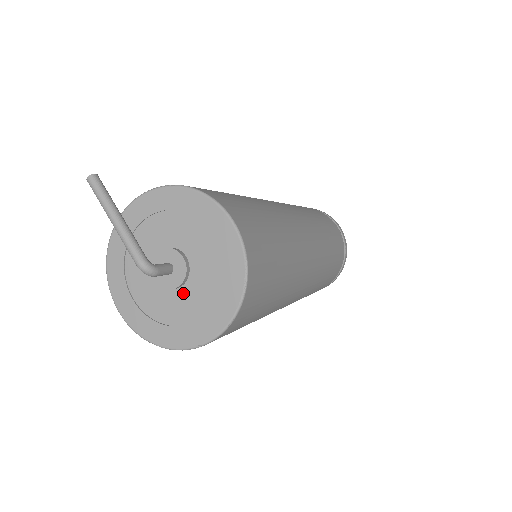
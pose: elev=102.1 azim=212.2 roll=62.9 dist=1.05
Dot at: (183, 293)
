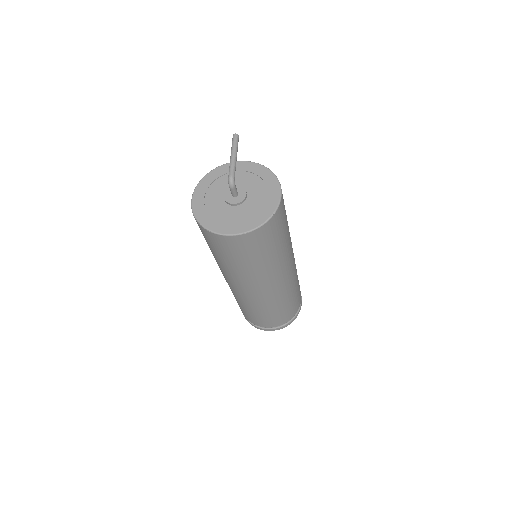
Dot at: (233, 209)
